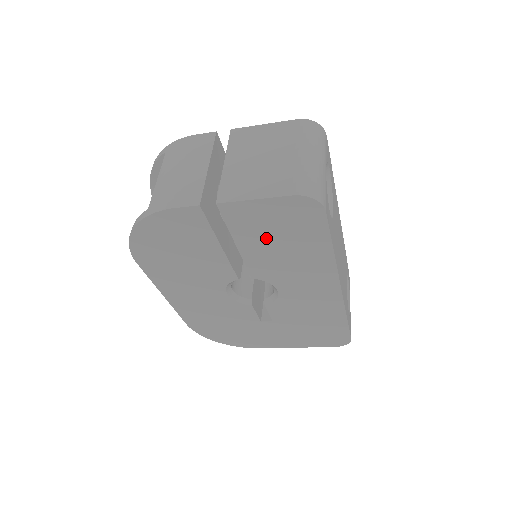
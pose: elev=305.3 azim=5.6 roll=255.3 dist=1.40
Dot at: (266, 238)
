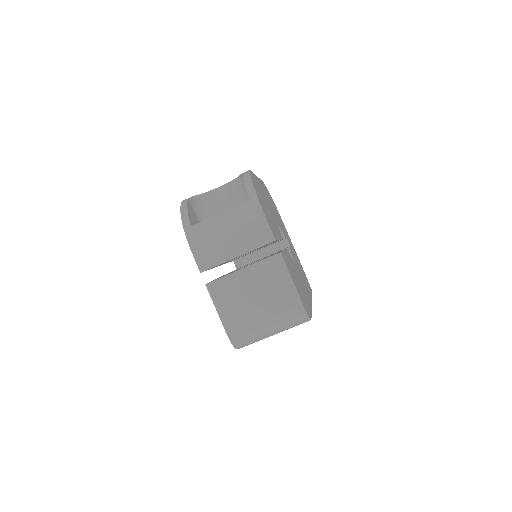
Dot at: occluded
